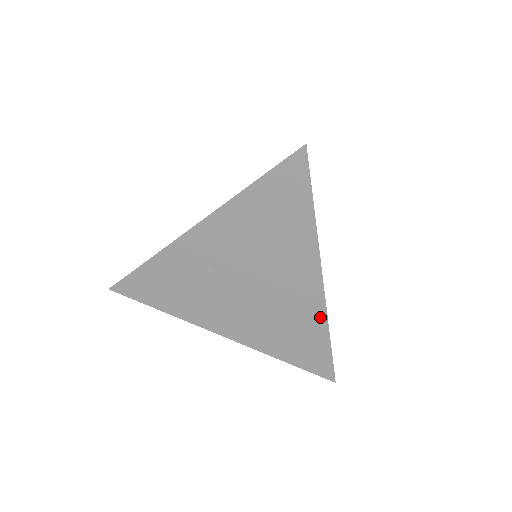
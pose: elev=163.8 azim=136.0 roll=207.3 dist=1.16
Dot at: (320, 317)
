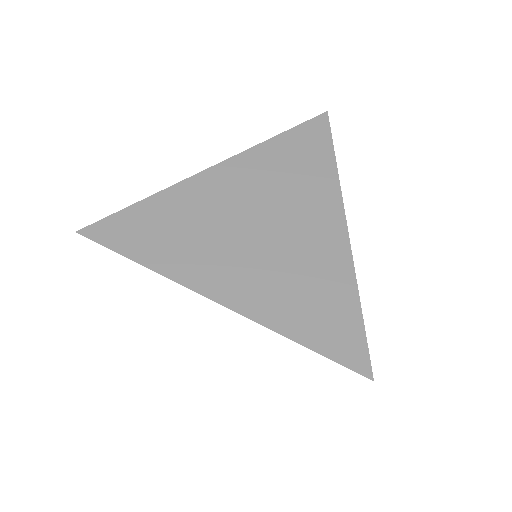
Dot at: occluded
